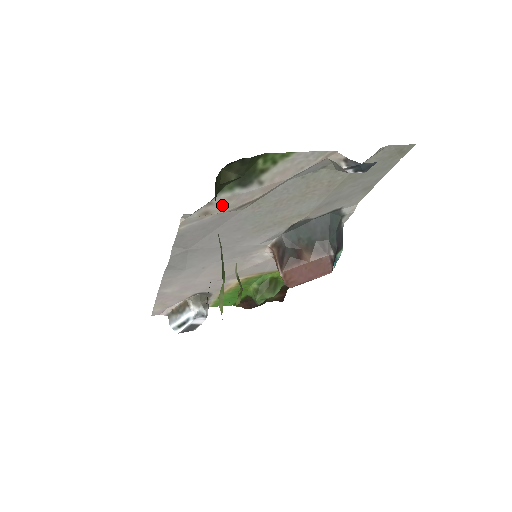
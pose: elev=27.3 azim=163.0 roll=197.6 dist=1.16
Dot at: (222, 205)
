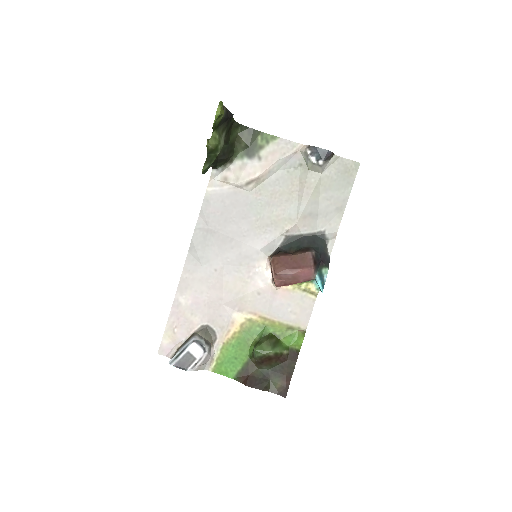
Dot at: (236, 174)
